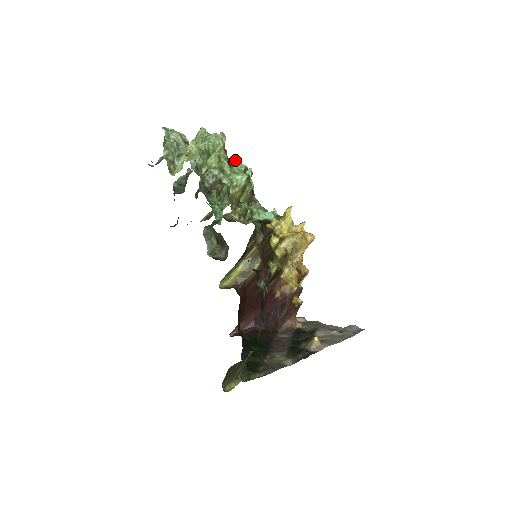
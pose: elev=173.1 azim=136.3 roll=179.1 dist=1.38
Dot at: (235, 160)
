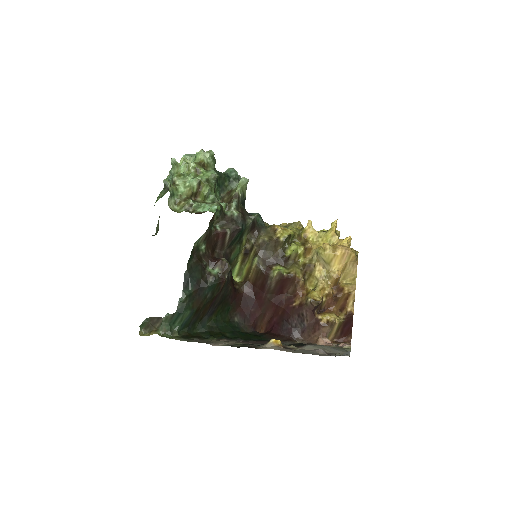
Dot at: (213, 170)
